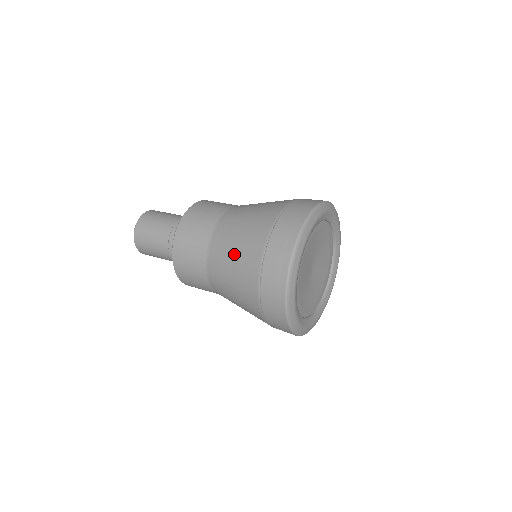
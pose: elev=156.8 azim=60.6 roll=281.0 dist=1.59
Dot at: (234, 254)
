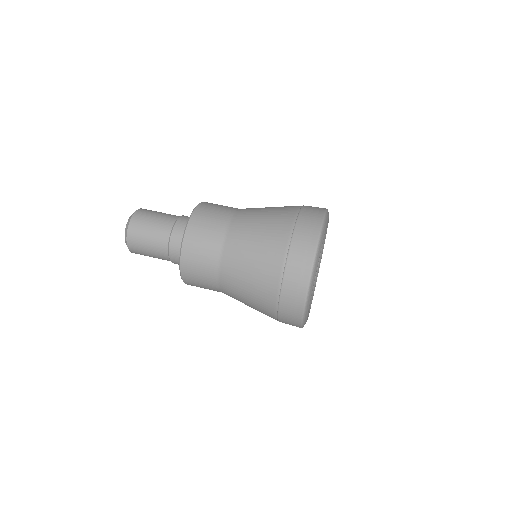
Dot at: (249, 280)
